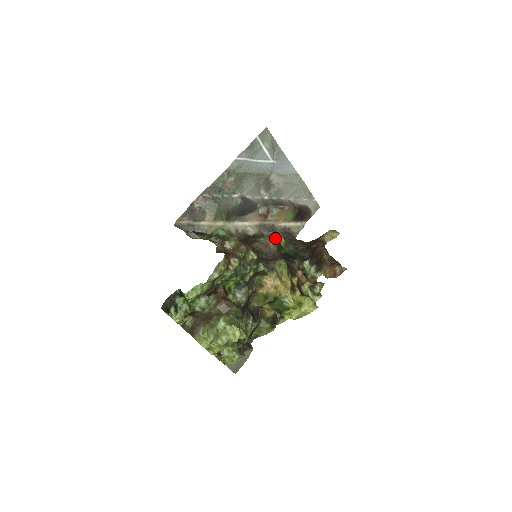
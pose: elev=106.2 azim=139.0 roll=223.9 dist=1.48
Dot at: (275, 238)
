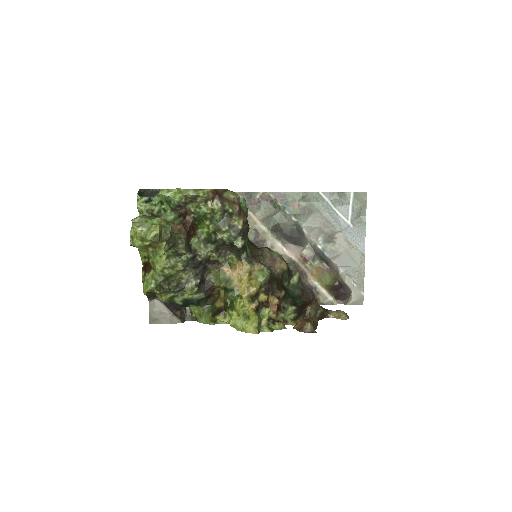
Dot at: (288, 266)
